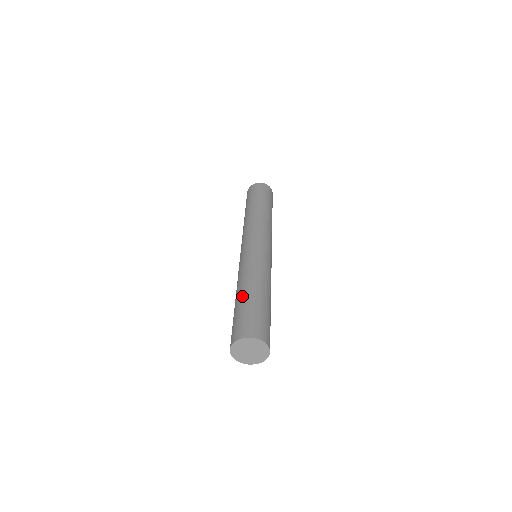
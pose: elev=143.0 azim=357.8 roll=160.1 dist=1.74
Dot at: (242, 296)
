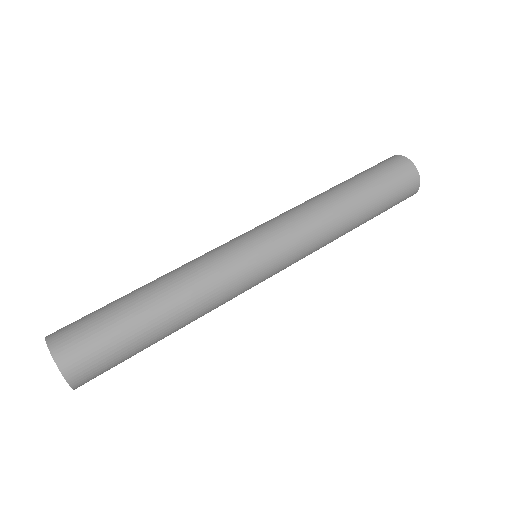
Dot at: (137, 297)
